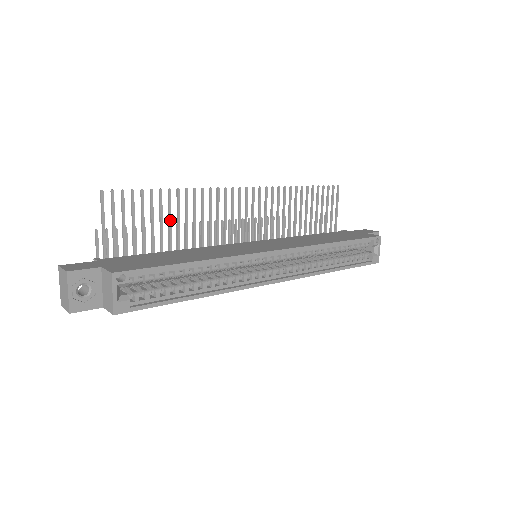
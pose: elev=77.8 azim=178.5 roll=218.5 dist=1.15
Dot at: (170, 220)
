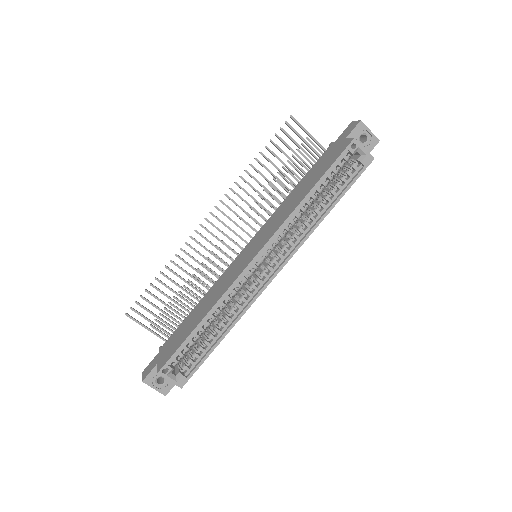
Dot at: (180, 287)
